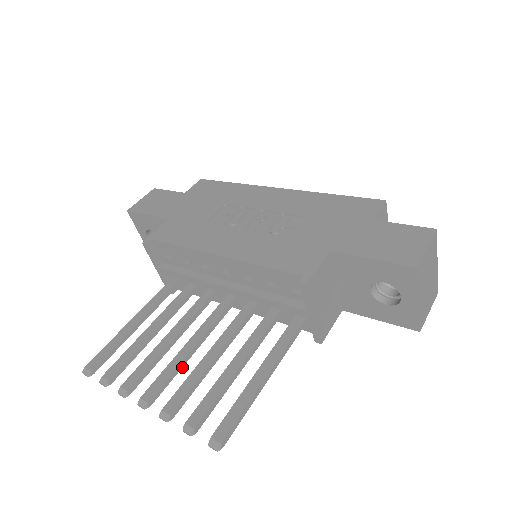
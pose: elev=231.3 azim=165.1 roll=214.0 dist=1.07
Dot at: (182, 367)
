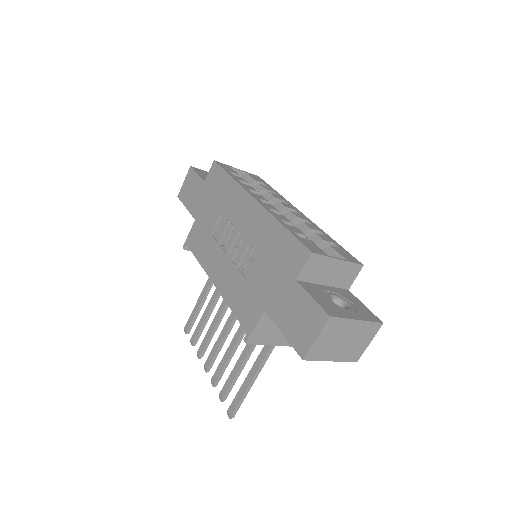
Dot at: (222, 346)
